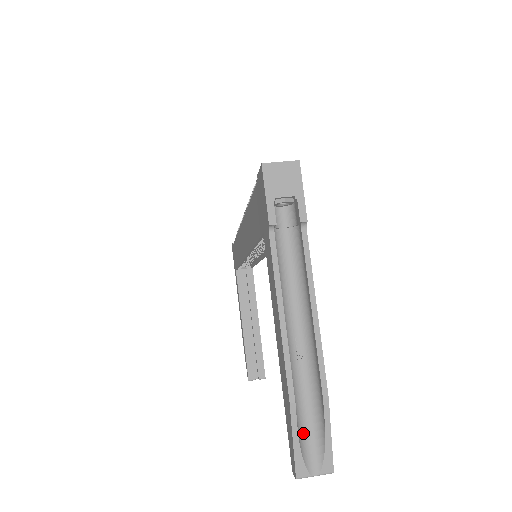
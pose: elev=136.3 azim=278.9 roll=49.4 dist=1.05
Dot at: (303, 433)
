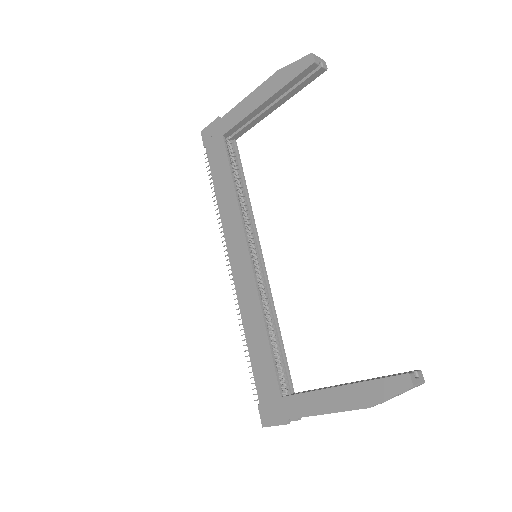
Dot at: occluded
